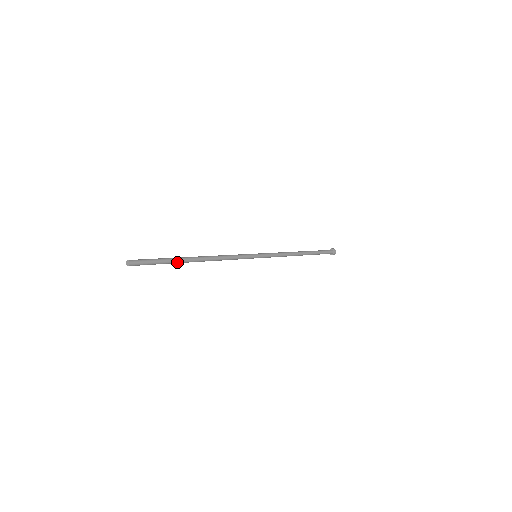
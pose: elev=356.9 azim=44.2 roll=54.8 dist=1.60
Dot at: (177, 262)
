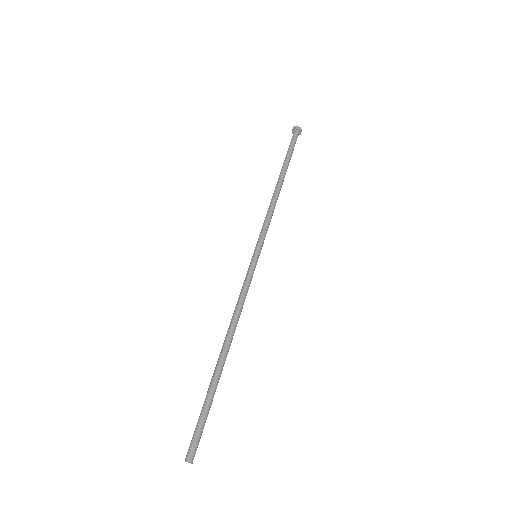
Dot at: occluded
